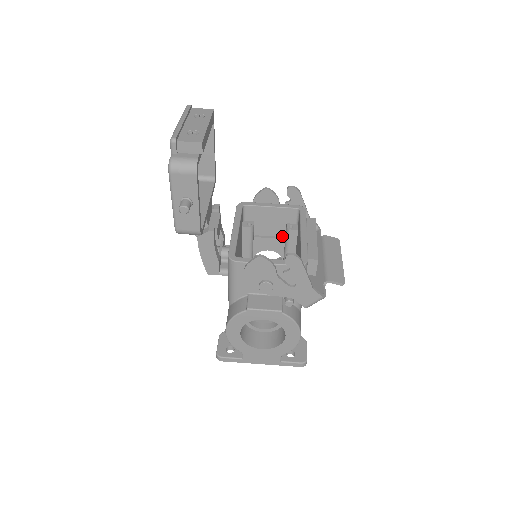
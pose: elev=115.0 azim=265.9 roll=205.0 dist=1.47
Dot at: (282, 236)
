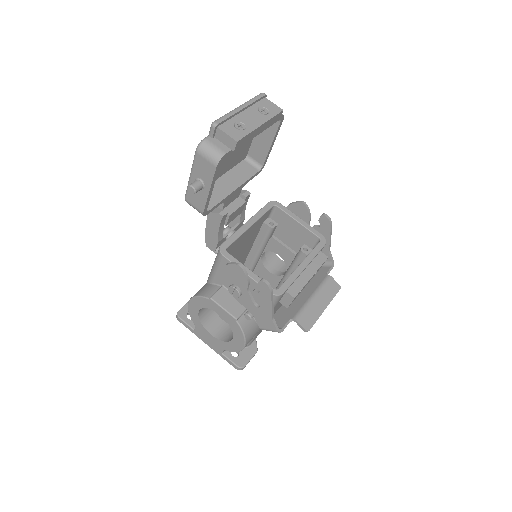
Dot at: (296, 251)
